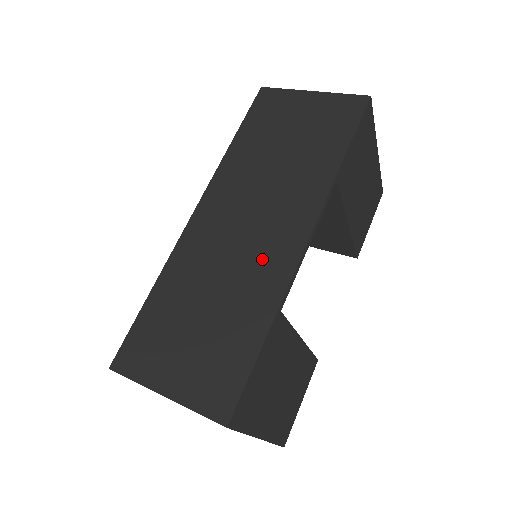
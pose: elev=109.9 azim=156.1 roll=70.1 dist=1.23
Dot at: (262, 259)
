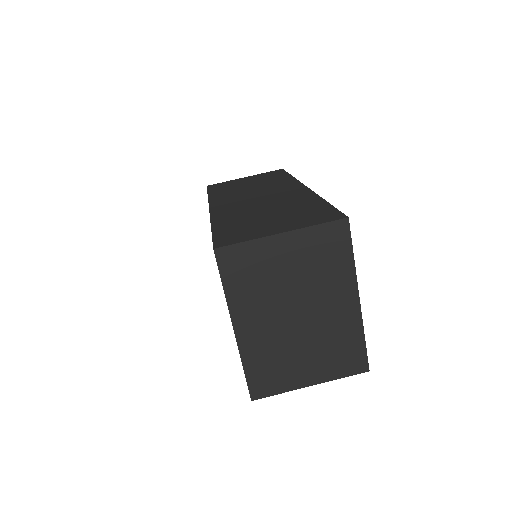
Dot at: (285, 196)
